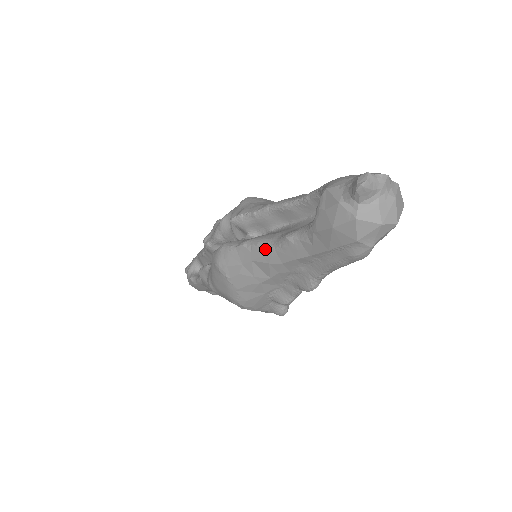
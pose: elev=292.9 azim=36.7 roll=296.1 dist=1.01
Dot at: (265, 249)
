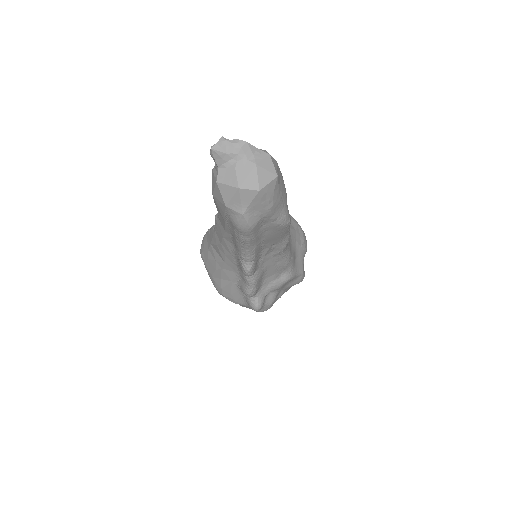
Dot at: (213, 231)
